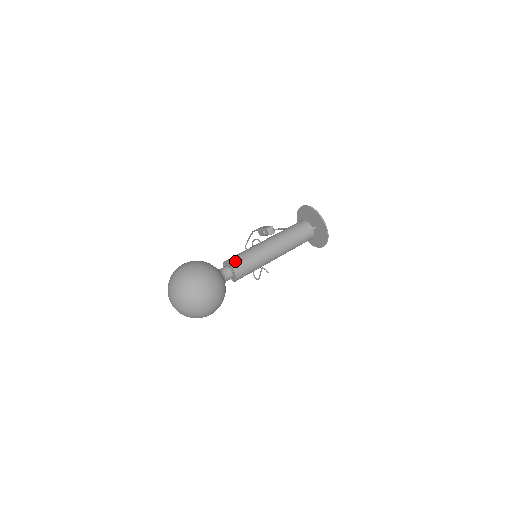
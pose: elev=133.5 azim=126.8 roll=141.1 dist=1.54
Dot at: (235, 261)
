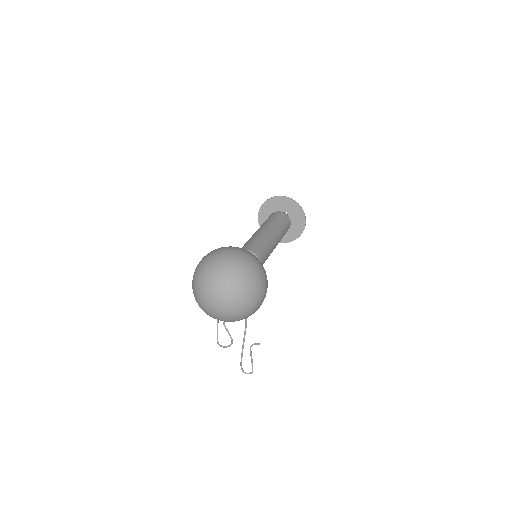
Dot at: (246, 247)
